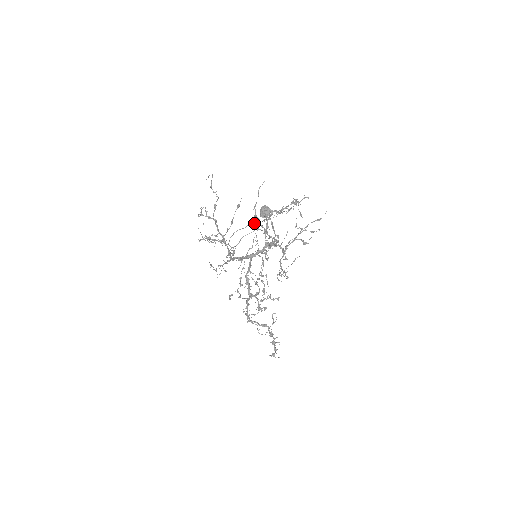
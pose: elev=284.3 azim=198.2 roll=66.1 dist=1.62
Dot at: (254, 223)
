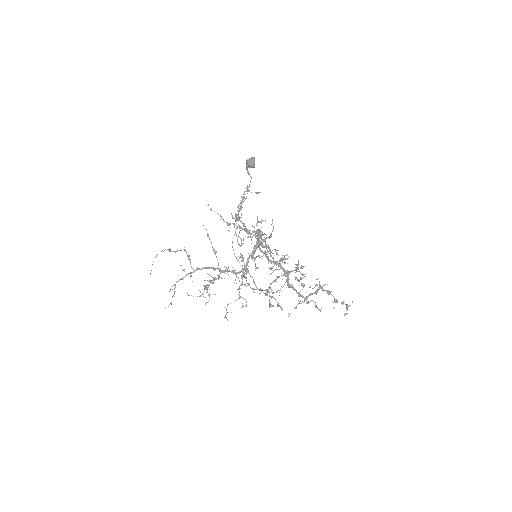
Dot at: (242, 203)
